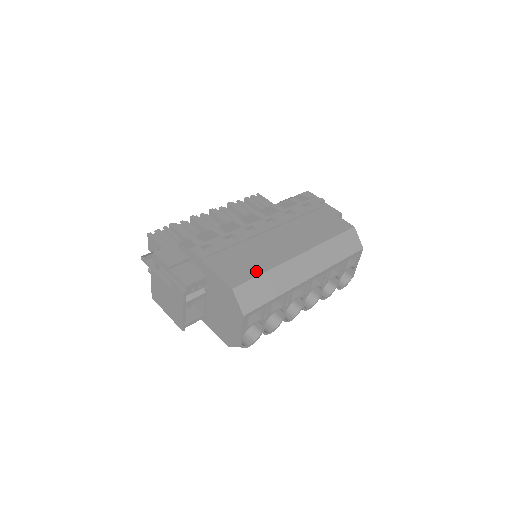
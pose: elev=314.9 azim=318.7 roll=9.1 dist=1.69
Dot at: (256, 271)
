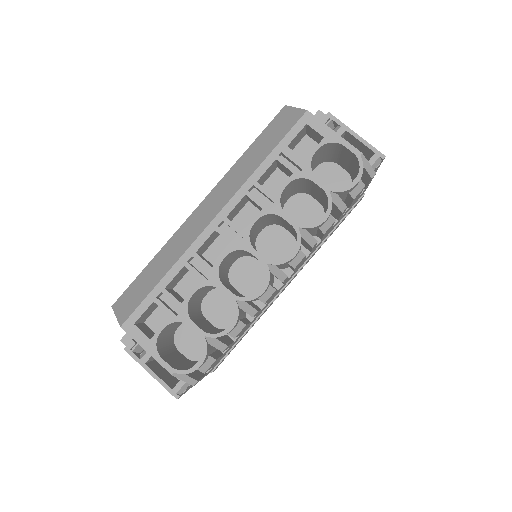
Dot at: occluded
